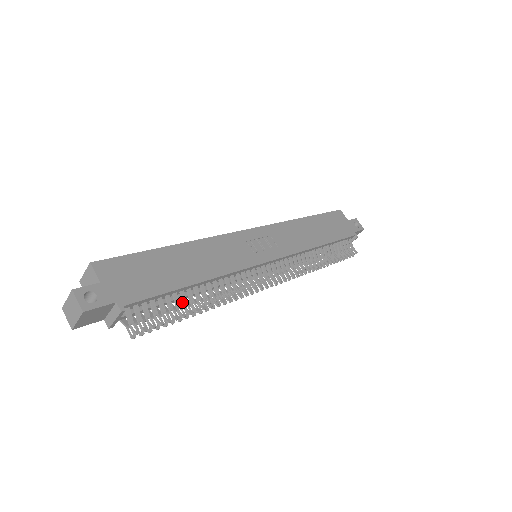
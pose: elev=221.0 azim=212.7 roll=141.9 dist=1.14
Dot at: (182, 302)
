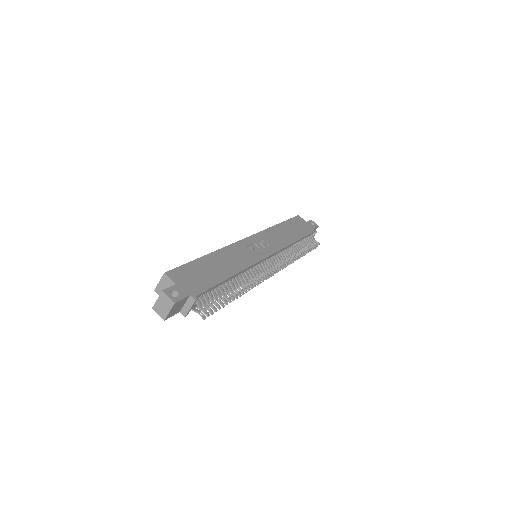
Dot at: (225, 291)
